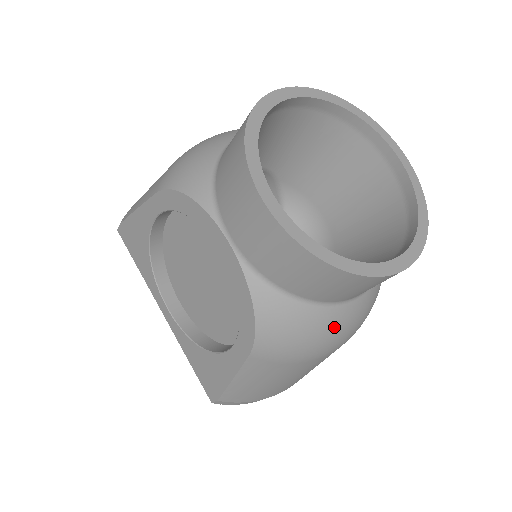
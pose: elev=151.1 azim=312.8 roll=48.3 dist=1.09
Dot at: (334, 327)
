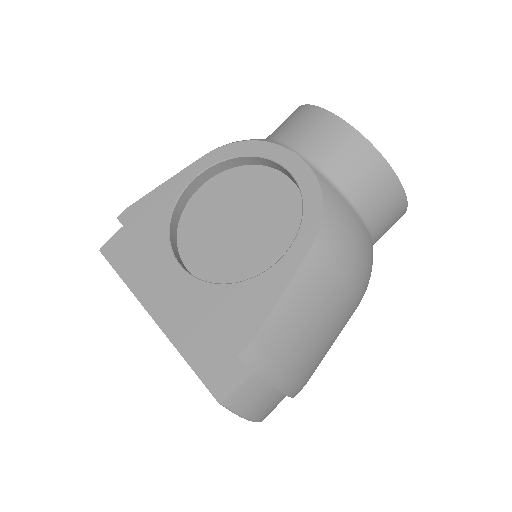
Dot at: (366, 248)
